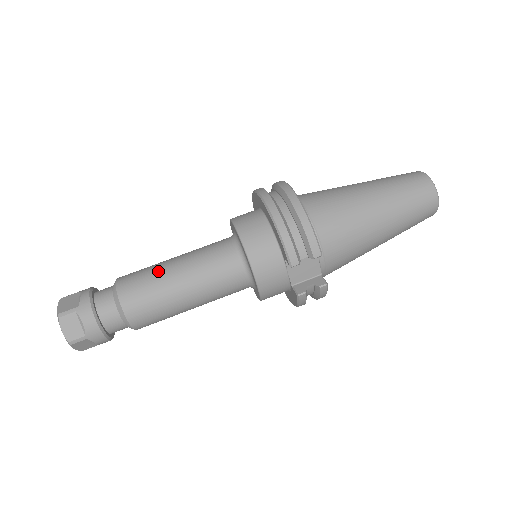
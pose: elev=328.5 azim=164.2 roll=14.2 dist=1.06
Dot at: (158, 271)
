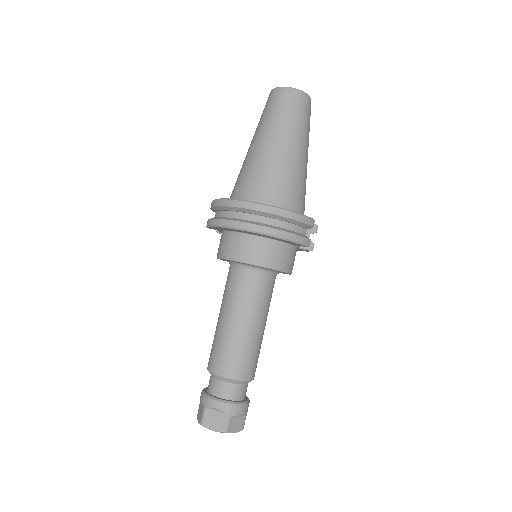
Dot at: (236, 340)
